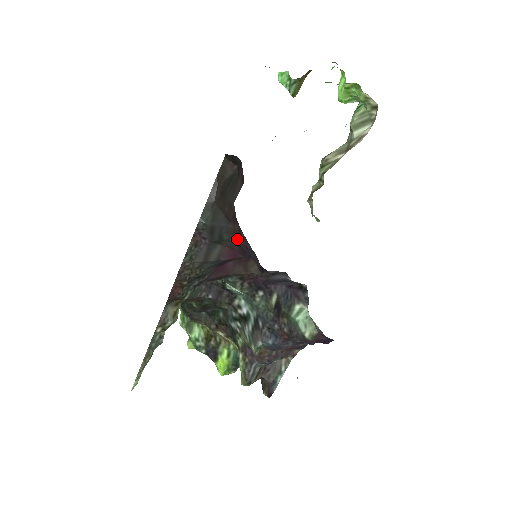
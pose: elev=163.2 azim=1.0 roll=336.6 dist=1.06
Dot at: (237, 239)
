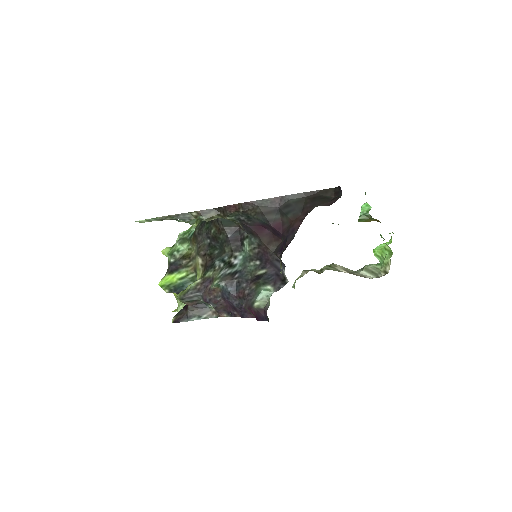
Dot at: (294, 222)
